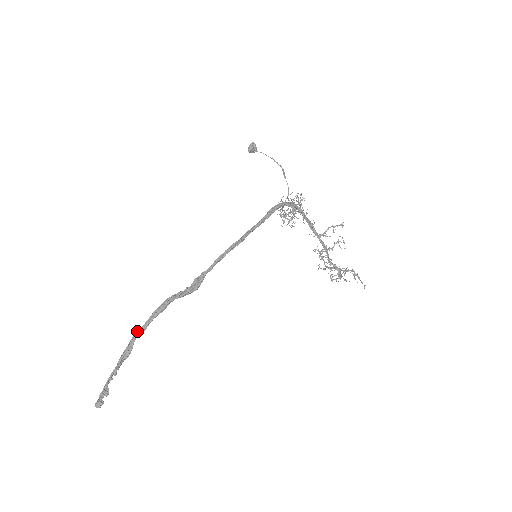
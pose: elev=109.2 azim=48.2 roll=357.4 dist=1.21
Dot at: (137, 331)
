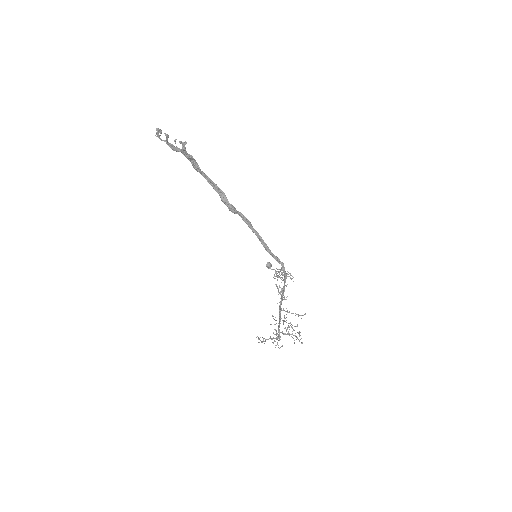
Dot at: (196, 166)
